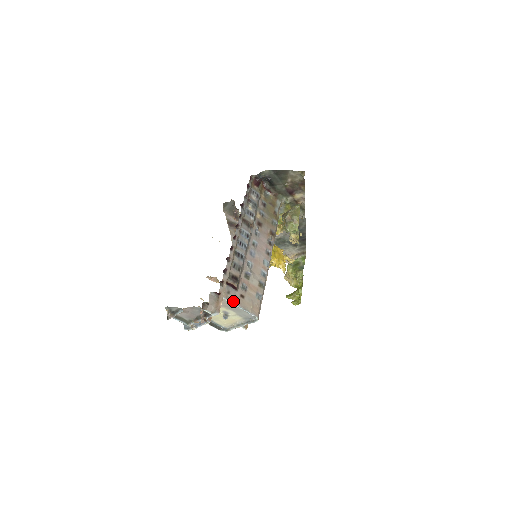
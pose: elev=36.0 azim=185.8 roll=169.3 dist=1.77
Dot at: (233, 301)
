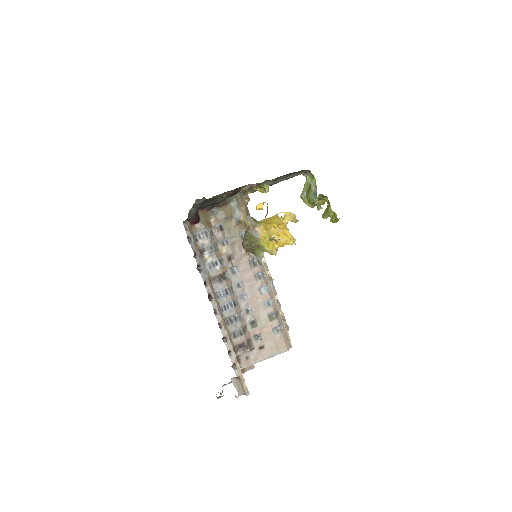
Dot at: (256, 361)
